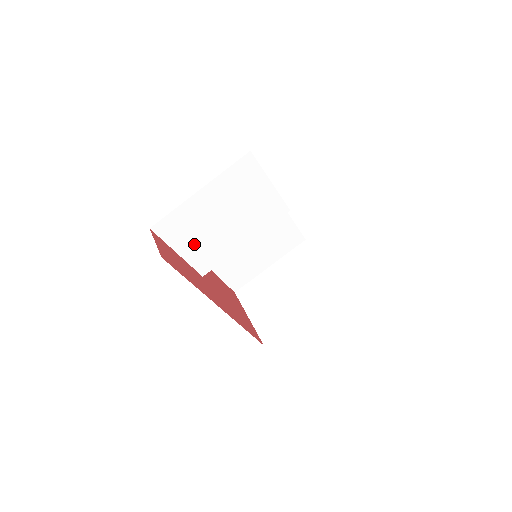
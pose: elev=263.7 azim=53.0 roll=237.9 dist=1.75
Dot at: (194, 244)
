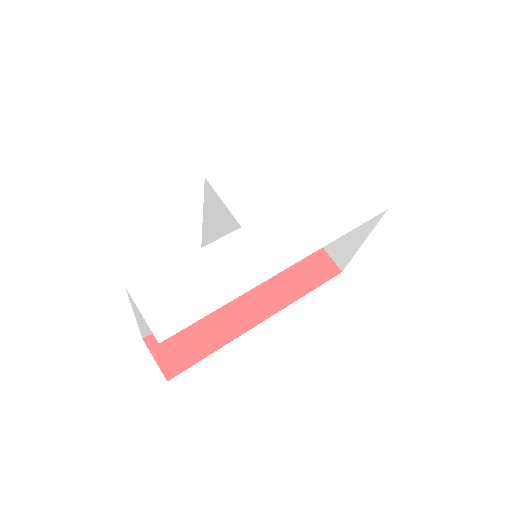
Dot at: occluded
